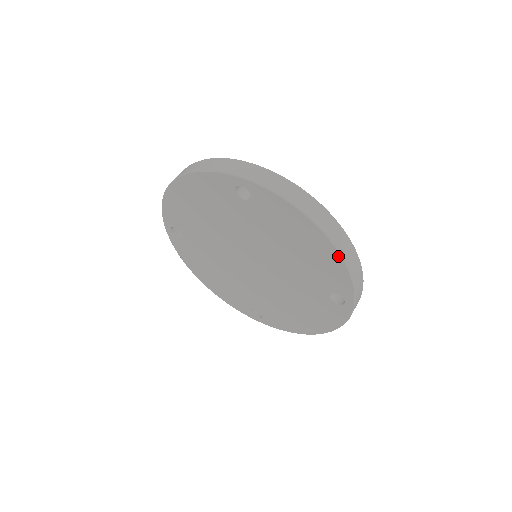
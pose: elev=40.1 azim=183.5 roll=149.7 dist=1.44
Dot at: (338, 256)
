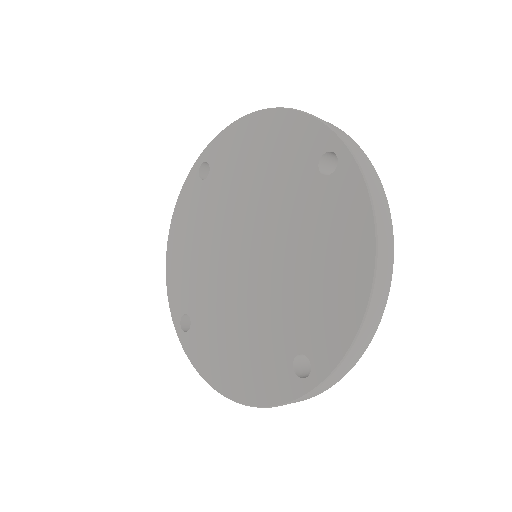
Dot at: (362, 309)
